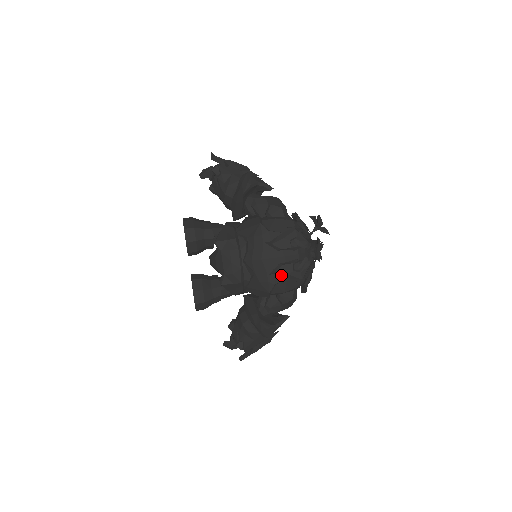
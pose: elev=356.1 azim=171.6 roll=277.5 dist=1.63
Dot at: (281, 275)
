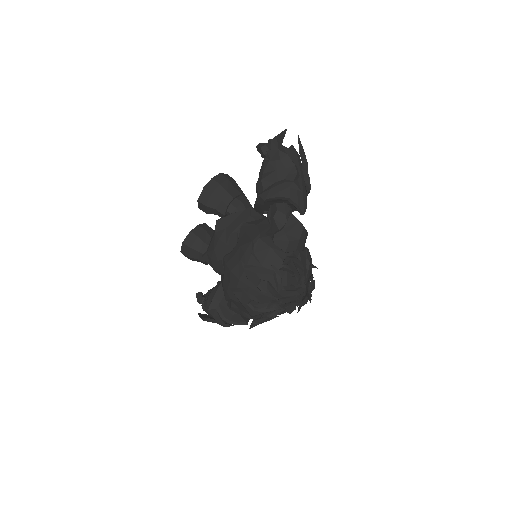
Dot at: (237, 298)
